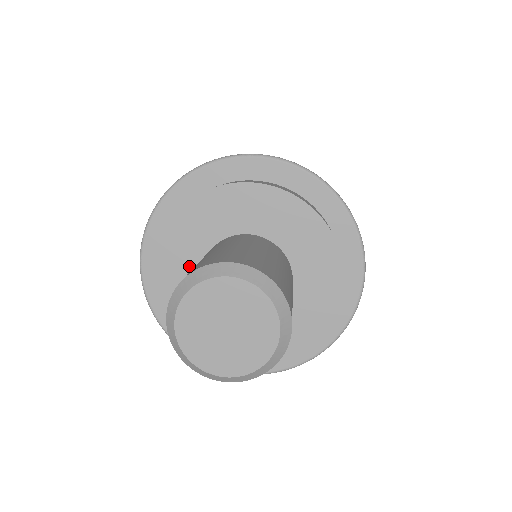
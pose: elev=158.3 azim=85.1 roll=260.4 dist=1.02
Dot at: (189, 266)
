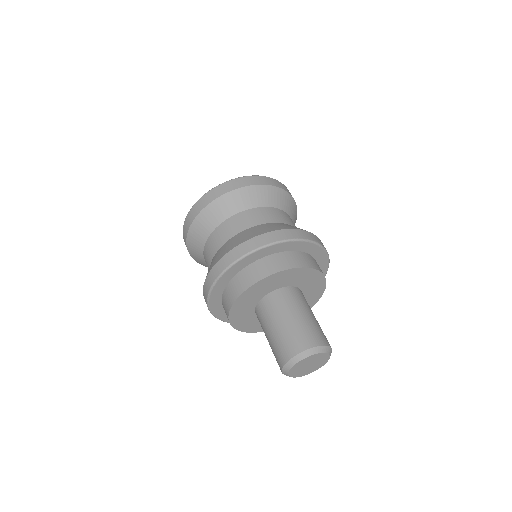
Dot at: (248, 311)
